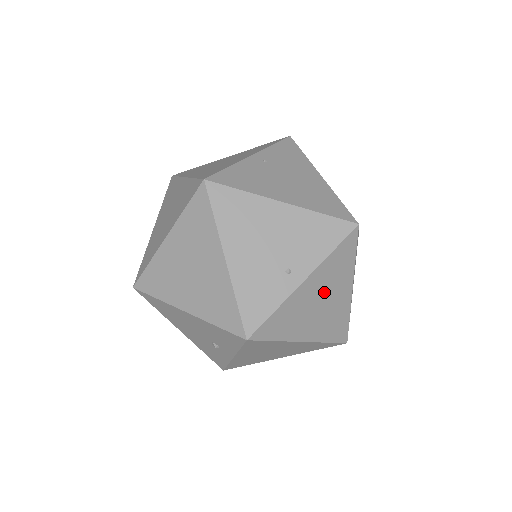
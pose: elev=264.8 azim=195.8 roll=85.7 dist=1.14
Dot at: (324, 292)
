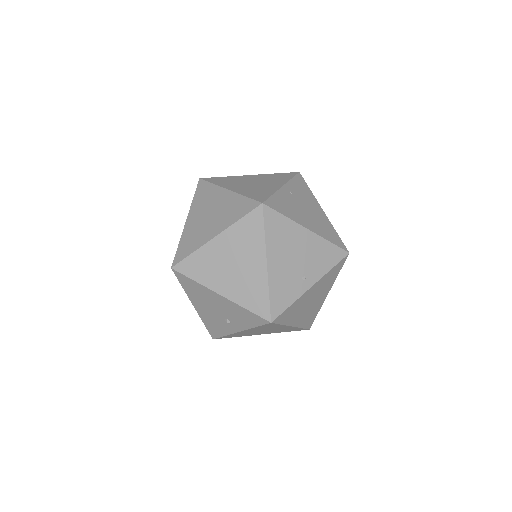
Dot at: (316, 294)
